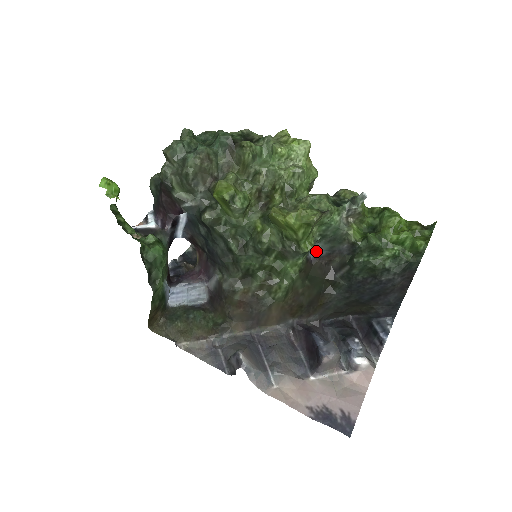
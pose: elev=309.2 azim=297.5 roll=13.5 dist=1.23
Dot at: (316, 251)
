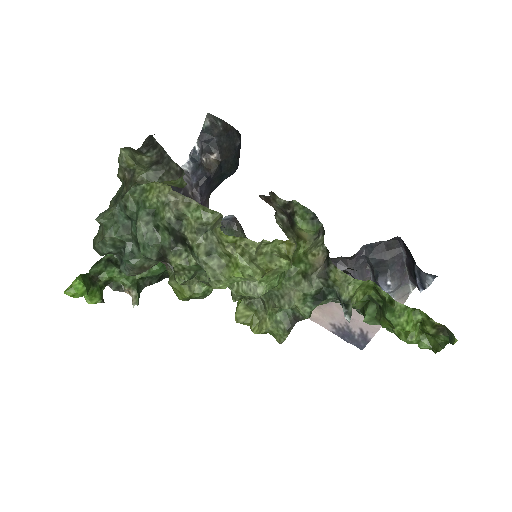
Dot at: occluded
